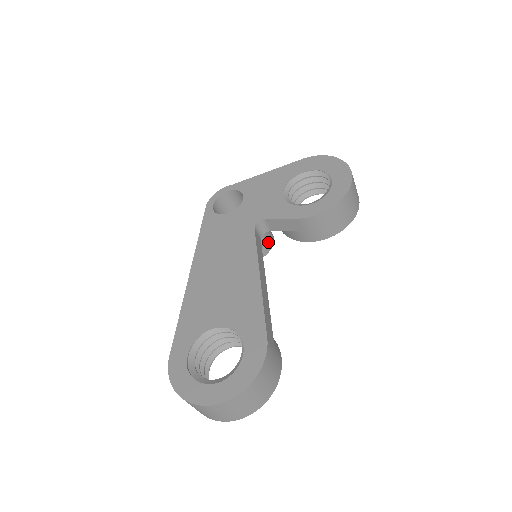
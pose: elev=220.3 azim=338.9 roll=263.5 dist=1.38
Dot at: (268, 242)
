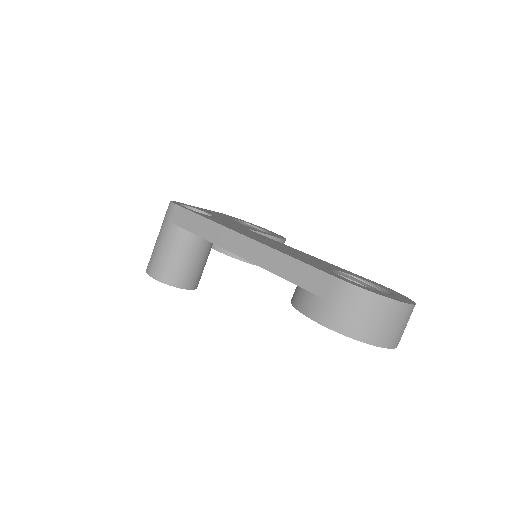
Dot at: occluded
